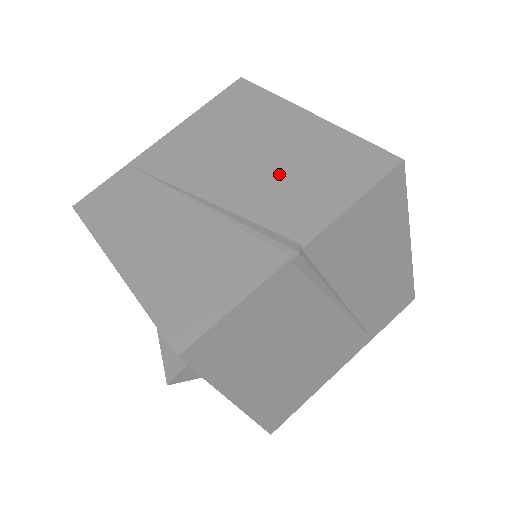
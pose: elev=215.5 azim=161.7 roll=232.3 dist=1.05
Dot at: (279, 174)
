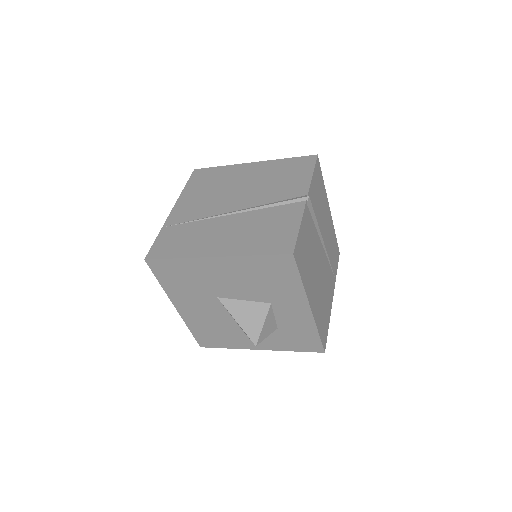
Dot at: (265, 185)
